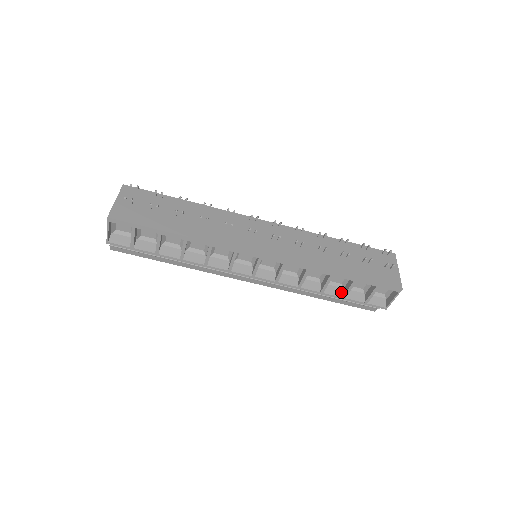
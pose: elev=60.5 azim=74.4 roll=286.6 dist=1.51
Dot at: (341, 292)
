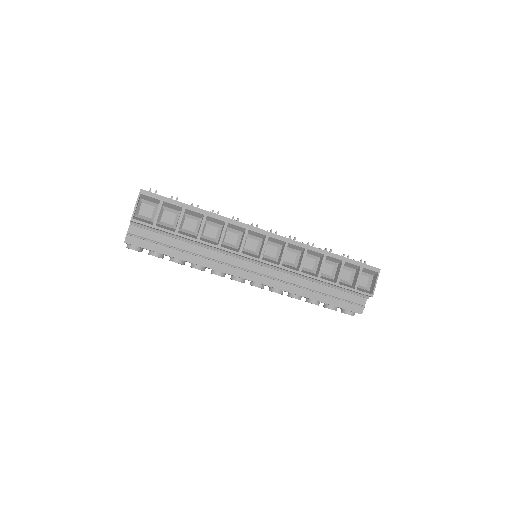
Dot at: (333, 281)
